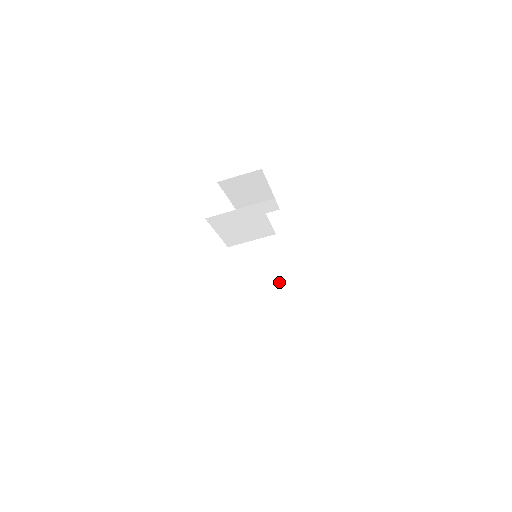
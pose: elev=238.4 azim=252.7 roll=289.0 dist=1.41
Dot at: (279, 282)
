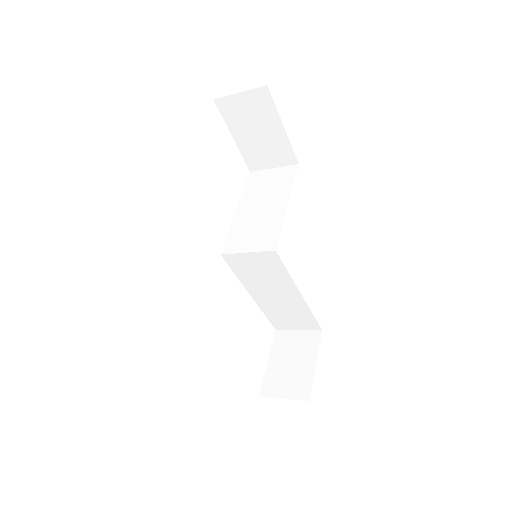
Dot at: (288, 286)
